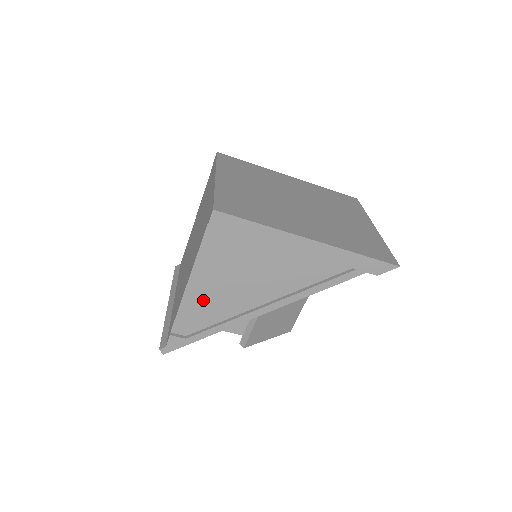
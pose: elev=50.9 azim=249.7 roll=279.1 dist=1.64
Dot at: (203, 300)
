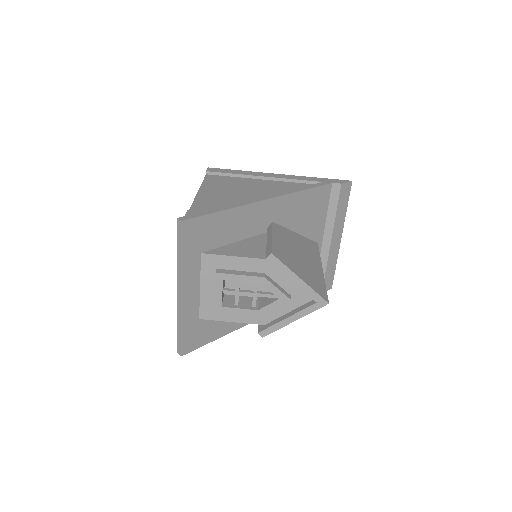
Dot at: (214, 199)
